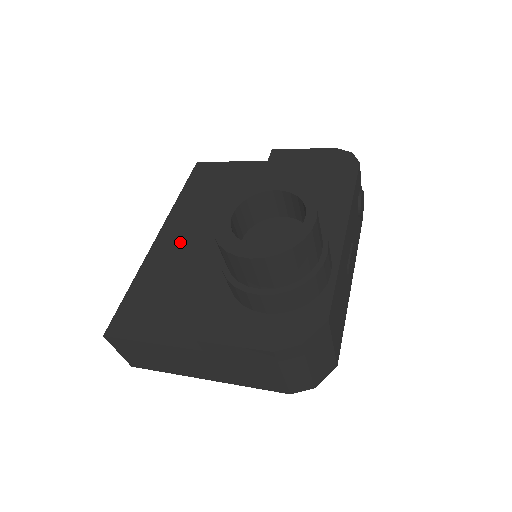
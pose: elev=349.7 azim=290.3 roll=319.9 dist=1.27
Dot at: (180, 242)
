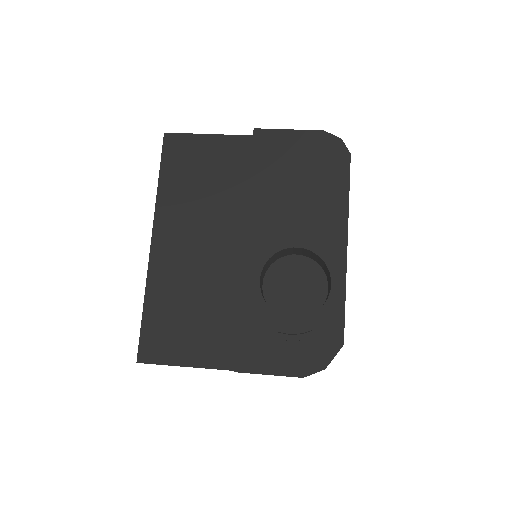
Dot at: (179, 251)
